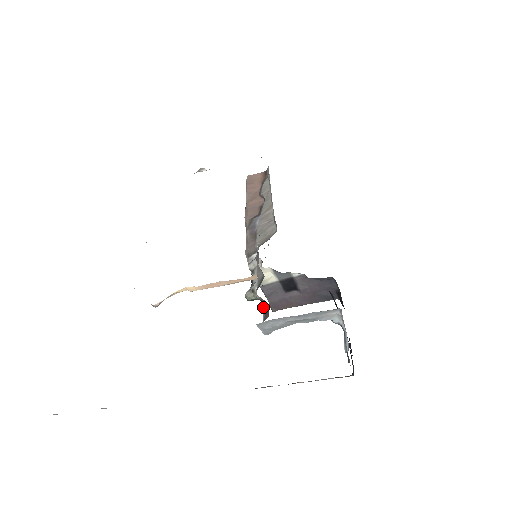
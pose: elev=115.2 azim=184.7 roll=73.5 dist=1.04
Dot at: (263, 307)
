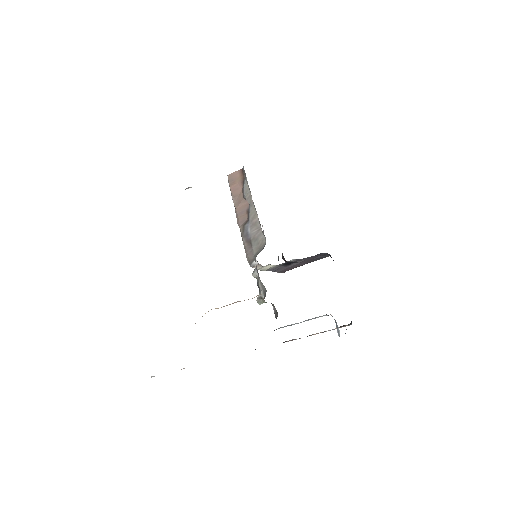
Dot at: occluded
